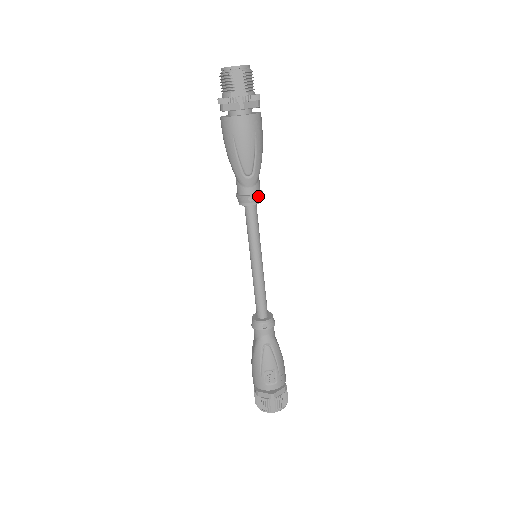
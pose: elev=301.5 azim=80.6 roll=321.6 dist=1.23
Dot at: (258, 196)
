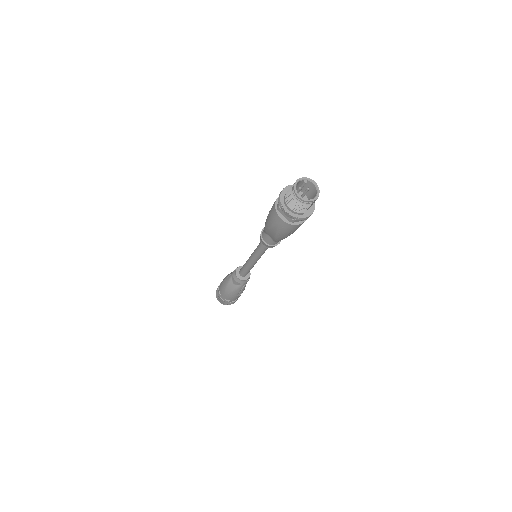
Dot at: occluded
